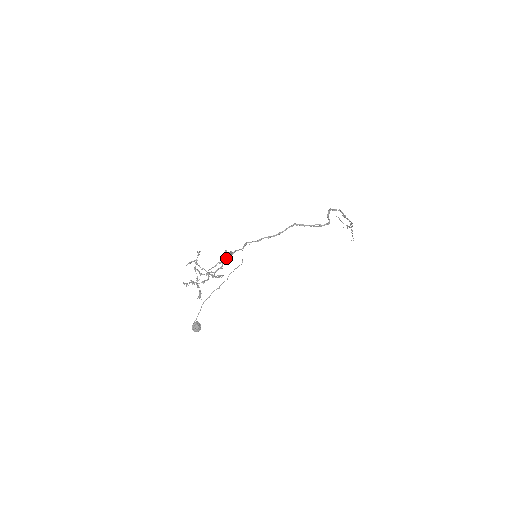
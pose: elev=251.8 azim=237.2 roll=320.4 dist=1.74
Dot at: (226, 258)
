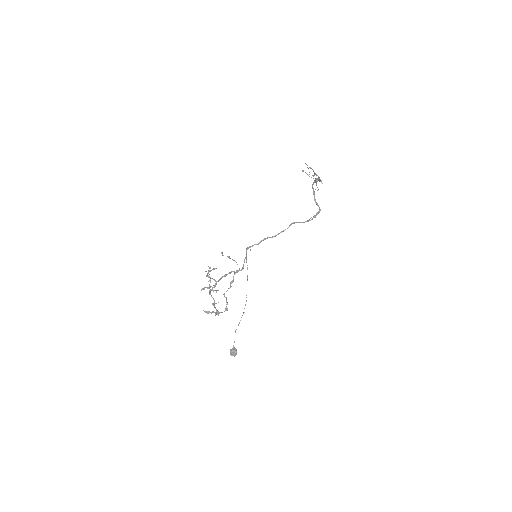
Dot at: (235, 273)
